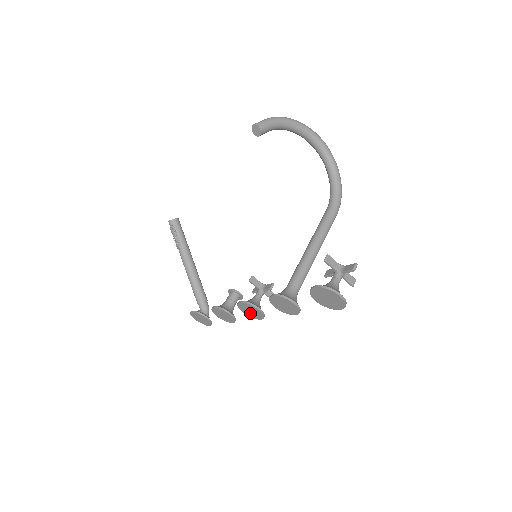
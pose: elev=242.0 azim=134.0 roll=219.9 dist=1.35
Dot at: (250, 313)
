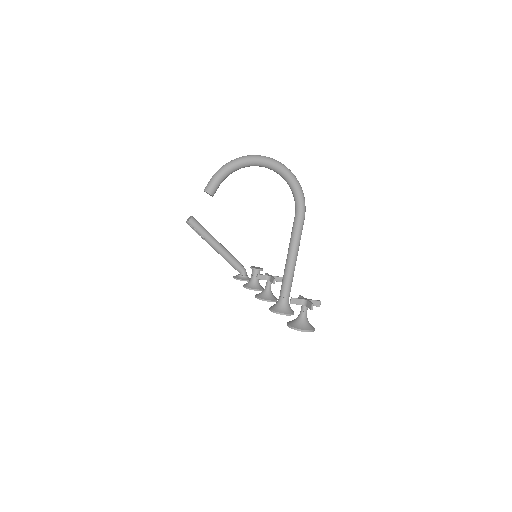
Dot at: occluded
